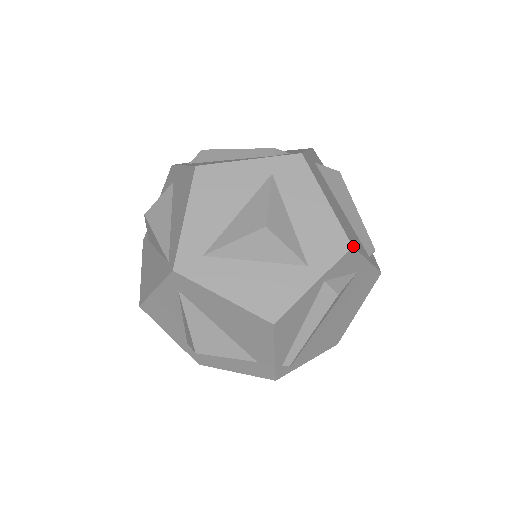
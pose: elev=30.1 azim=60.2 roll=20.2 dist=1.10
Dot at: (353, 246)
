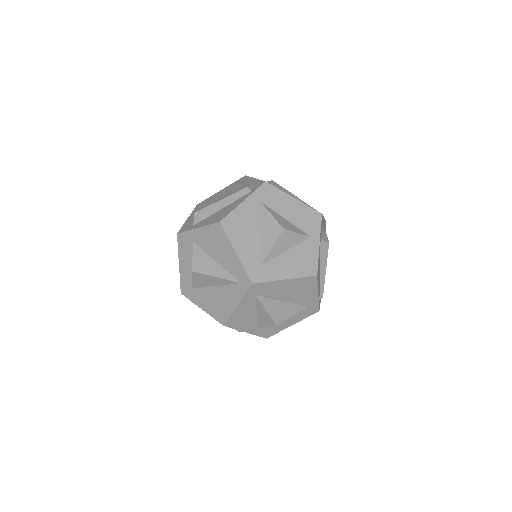
Dot at: (321, 213)
